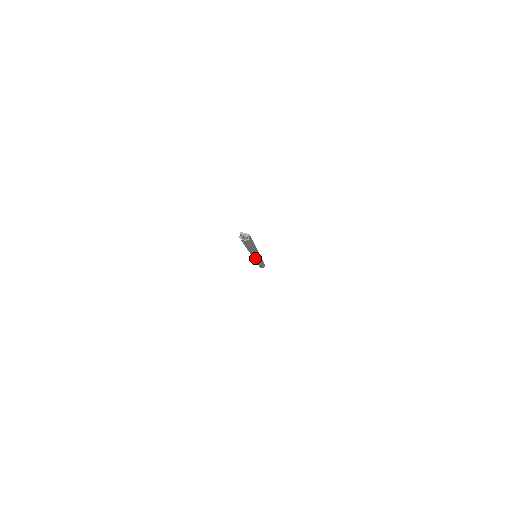
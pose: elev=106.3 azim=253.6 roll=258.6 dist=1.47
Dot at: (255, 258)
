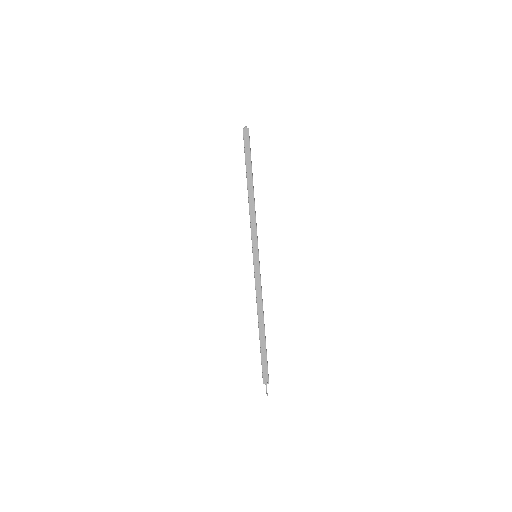
Dot at: (256, 258)
